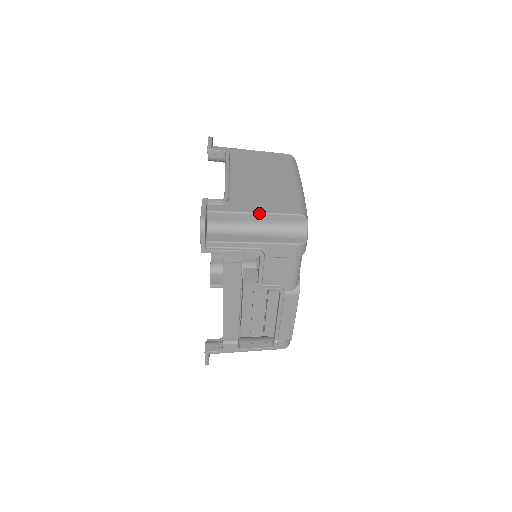
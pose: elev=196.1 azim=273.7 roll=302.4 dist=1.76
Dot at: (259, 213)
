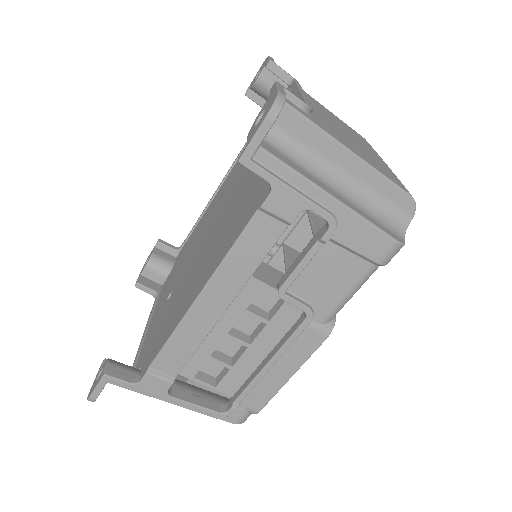
Dot at: (358, 156)
